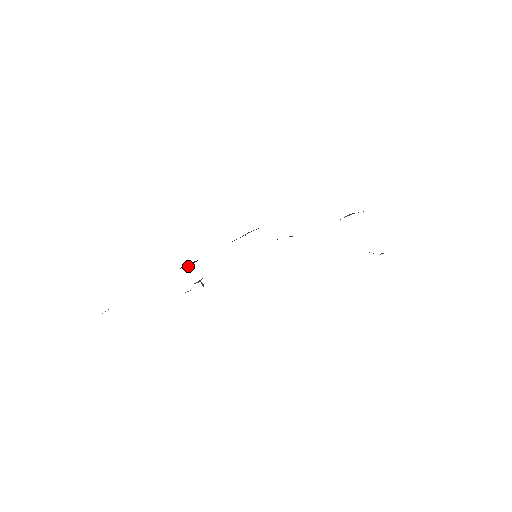
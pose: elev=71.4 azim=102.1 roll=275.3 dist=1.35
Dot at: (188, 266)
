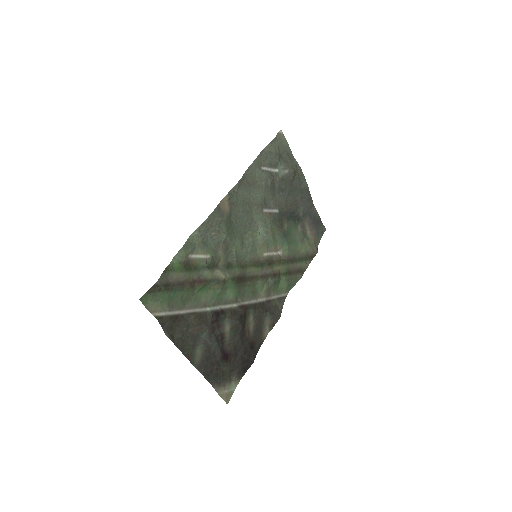
Dot at: (237, 320)
